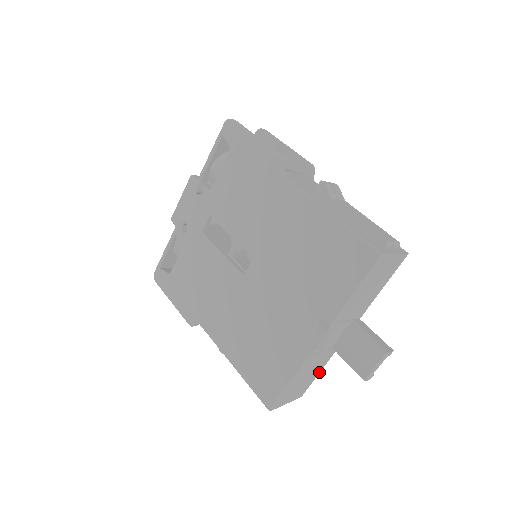
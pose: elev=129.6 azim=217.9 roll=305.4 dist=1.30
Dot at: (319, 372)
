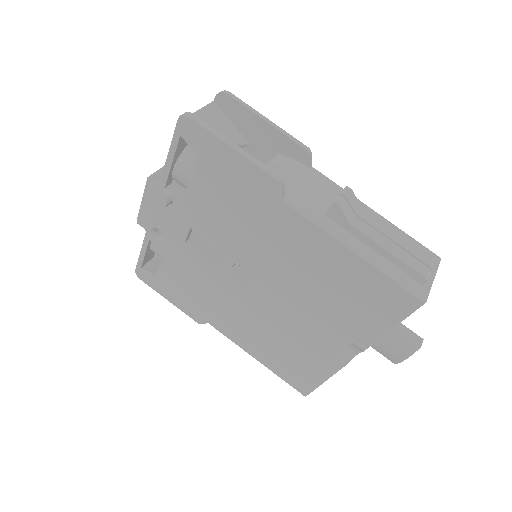
Dot at: occluded
